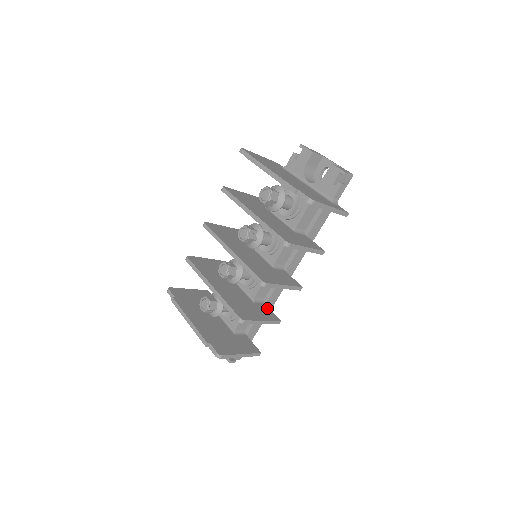
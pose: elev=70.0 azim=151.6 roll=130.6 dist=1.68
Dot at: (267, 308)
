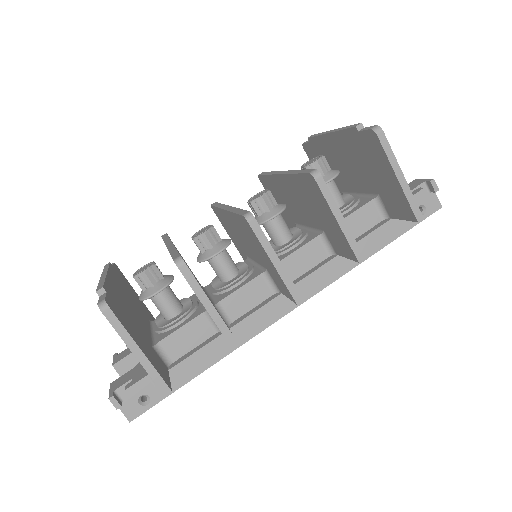
Dot at: occluded
